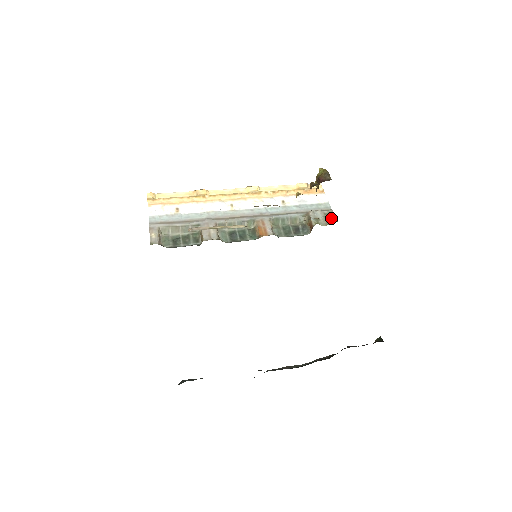
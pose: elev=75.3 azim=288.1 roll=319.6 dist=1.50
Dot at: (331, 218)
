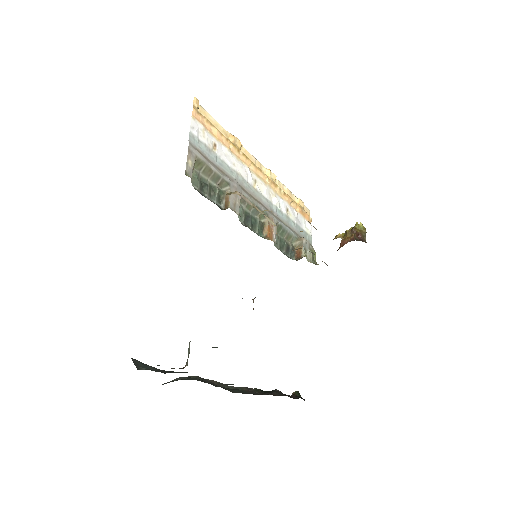
Dot at: (313, 256)
